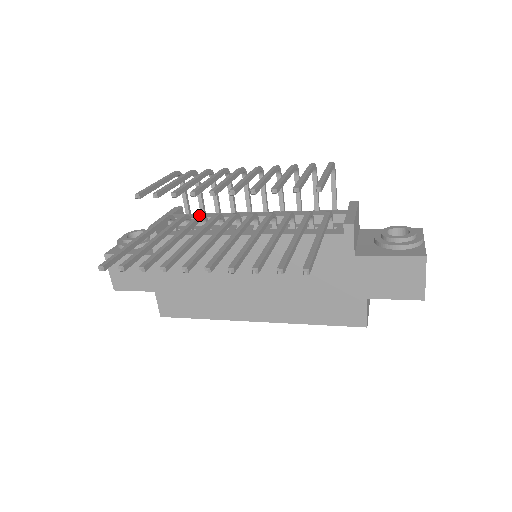
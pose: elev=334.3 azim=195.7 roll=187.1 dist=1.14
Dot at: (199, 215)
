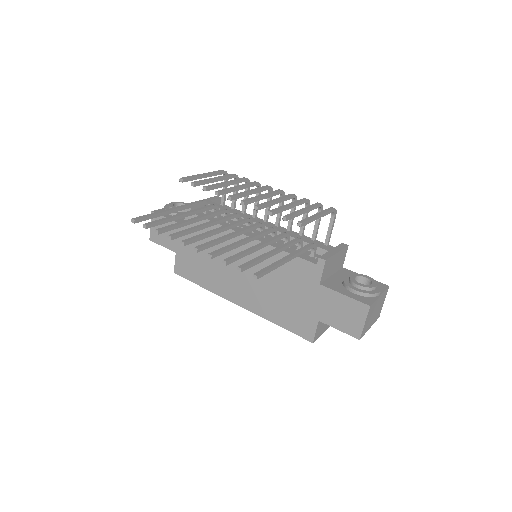
Dot at: (223, 209)
